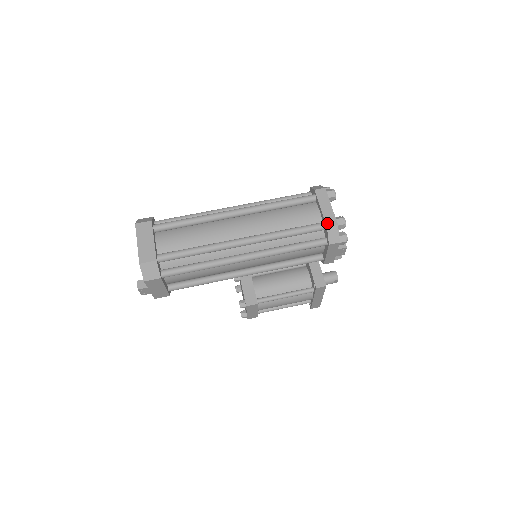
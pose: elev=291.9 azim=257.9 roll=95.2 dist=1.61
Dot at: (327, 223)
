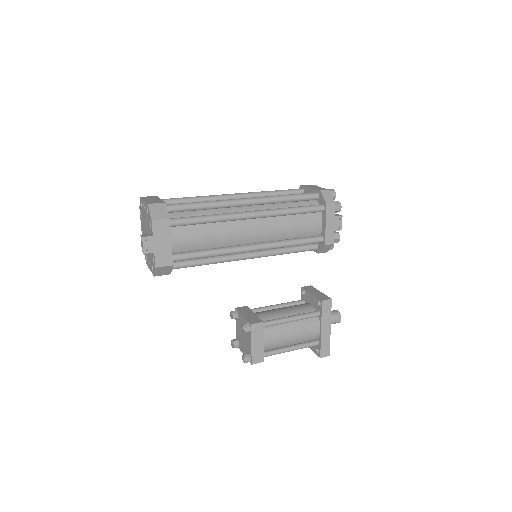
Dot at: (319, 189)
